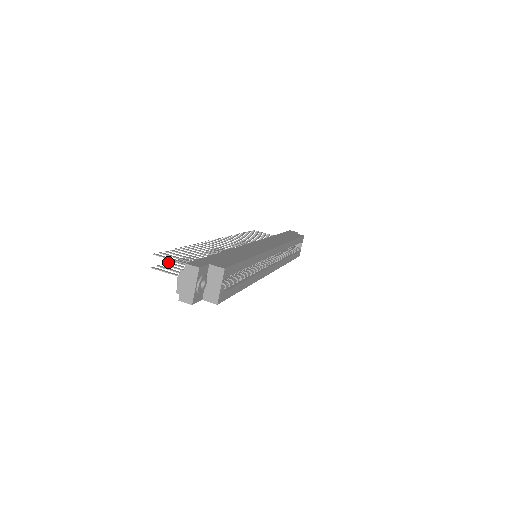
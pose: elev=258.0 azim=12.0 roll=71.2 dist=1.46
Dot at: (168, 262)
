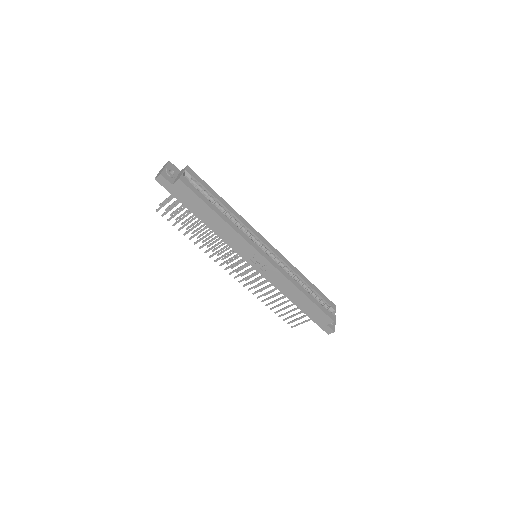
Dot at: (173, 225)
